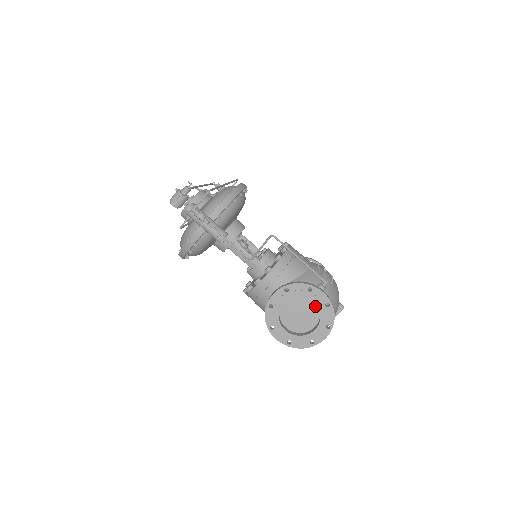
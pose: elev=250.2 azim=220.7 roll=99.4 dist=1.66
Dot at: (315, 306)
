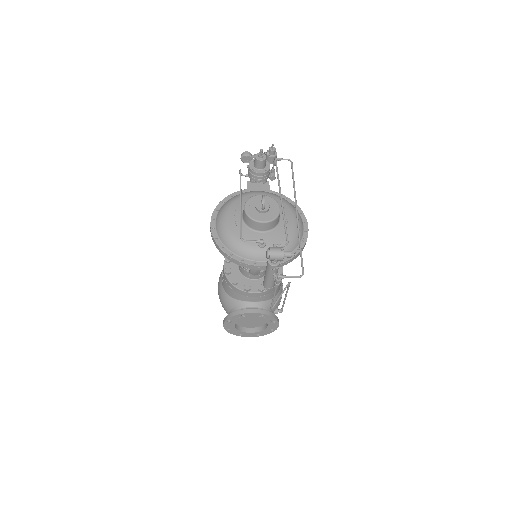
Dot at: (264, 323)
